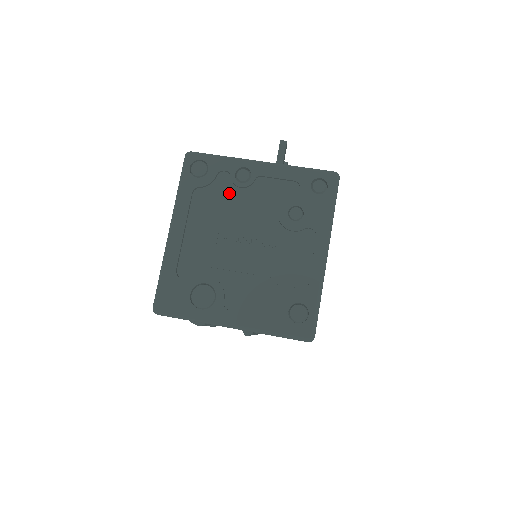
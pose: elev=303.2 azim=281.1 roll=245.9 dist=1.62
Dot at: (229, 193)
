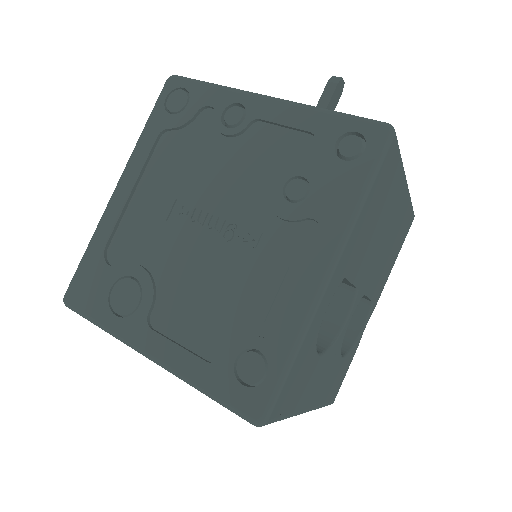
Dot at: (207, 143)
